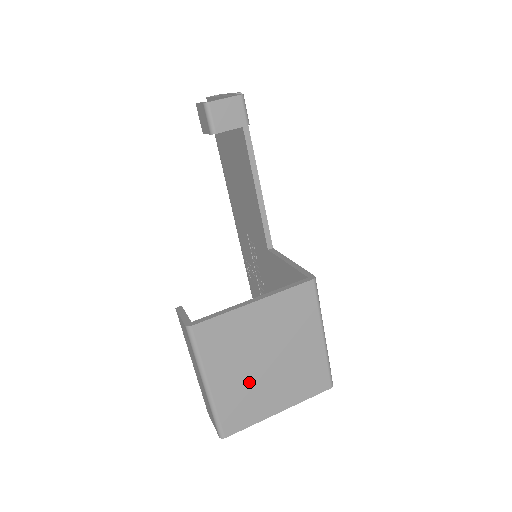
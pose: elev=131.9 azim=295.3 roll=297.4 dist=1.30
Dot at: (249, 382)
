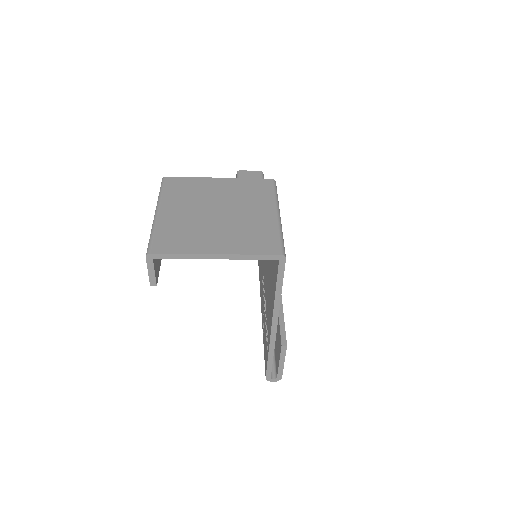
Dot at: (194, 221)
